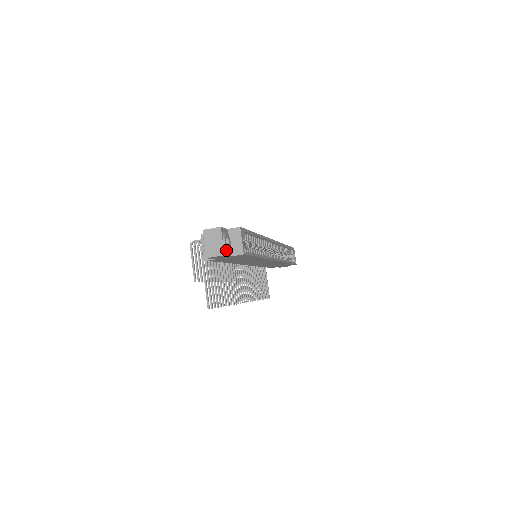
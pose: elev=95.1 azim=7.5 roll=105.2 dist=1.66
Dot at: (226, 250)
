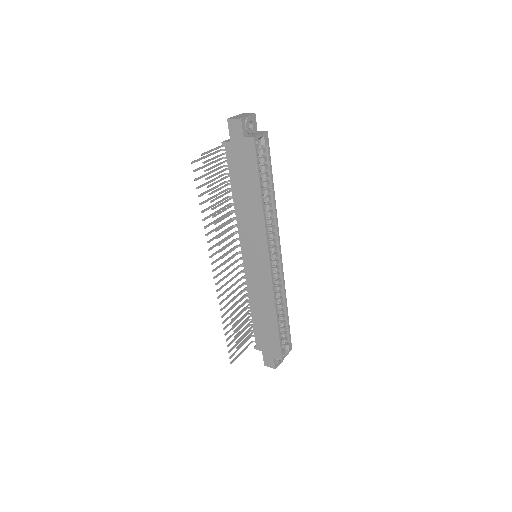
Dot at: (245, 124)
